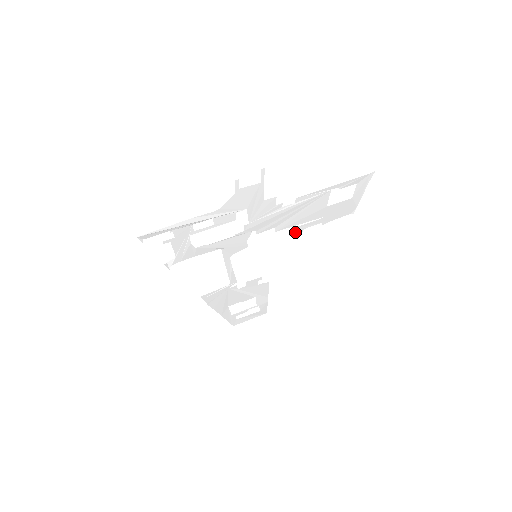
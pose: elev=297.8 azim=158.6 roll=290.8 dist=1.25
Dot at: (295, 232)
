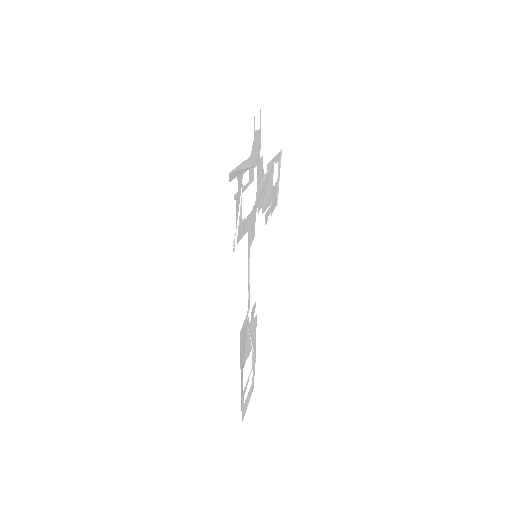
Dot at: (265, 221)
